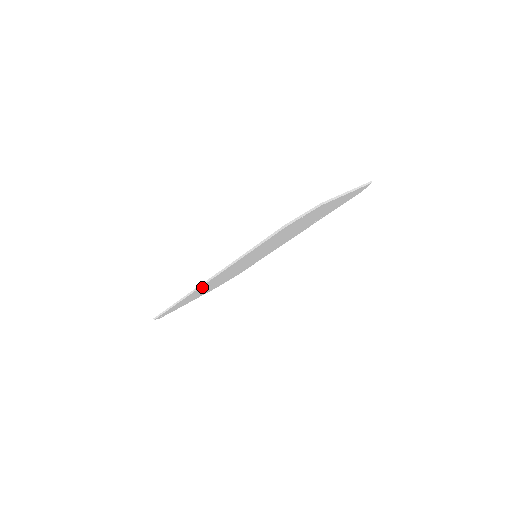
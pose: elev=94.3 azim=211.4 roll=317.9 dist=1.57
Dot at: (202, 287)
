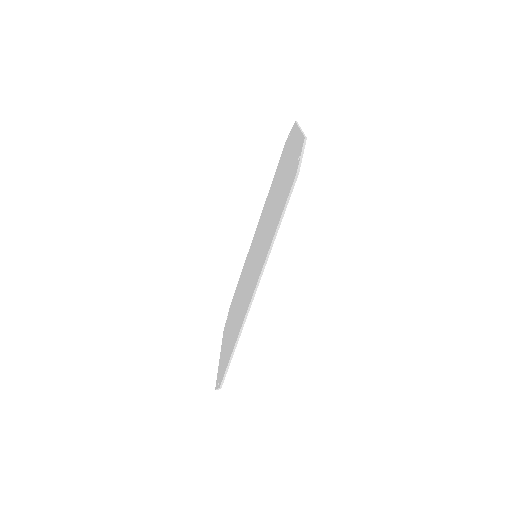
Dot at: occluded
